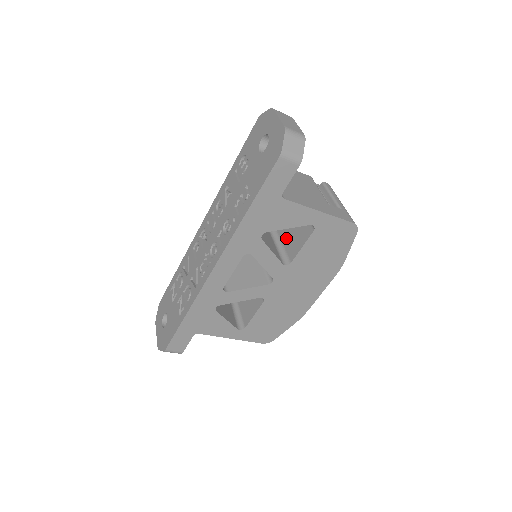
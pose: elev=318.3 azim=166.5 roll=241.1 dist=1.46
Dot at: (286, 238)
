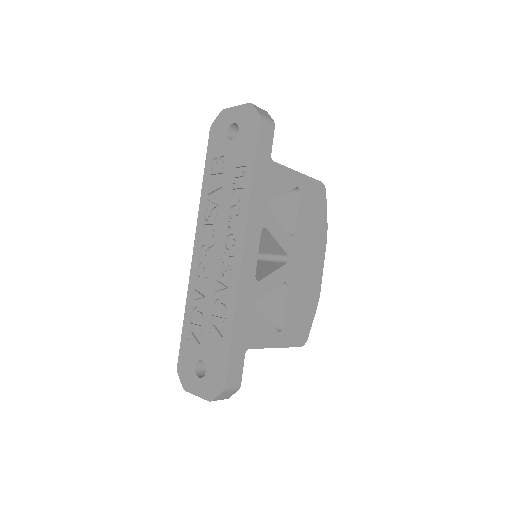
Dot at: occluded
